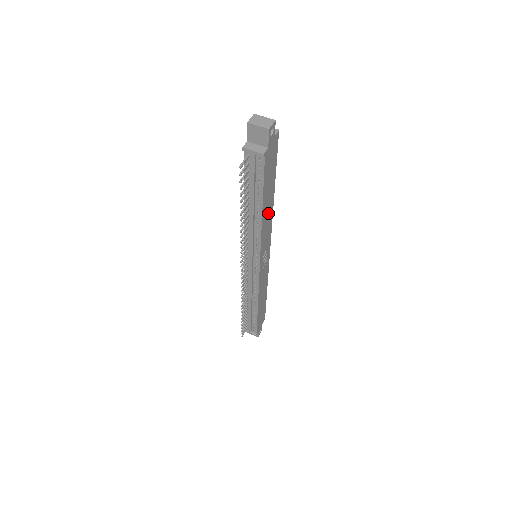
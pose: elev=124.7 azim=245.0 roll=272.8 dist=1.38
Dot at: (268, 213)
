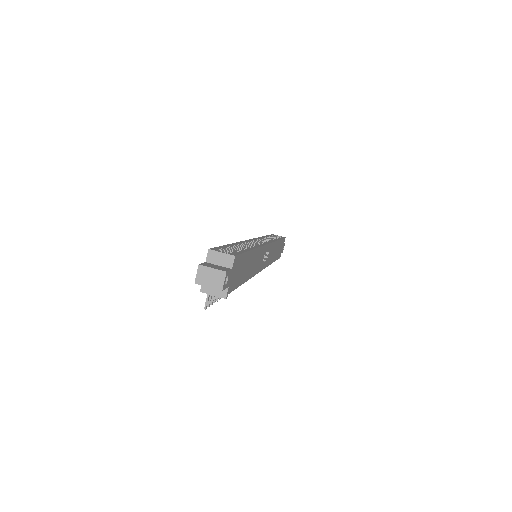
Dot at: (254, 261)
